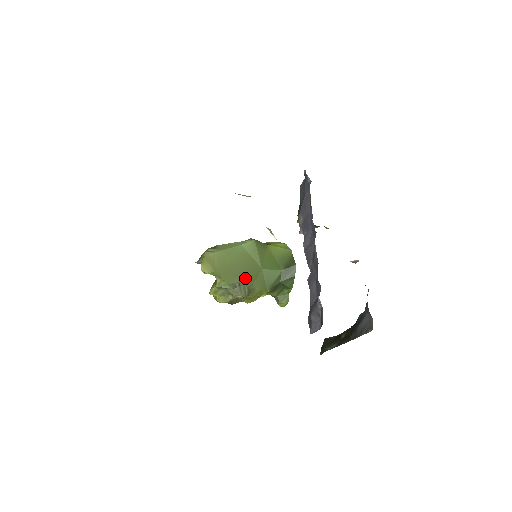
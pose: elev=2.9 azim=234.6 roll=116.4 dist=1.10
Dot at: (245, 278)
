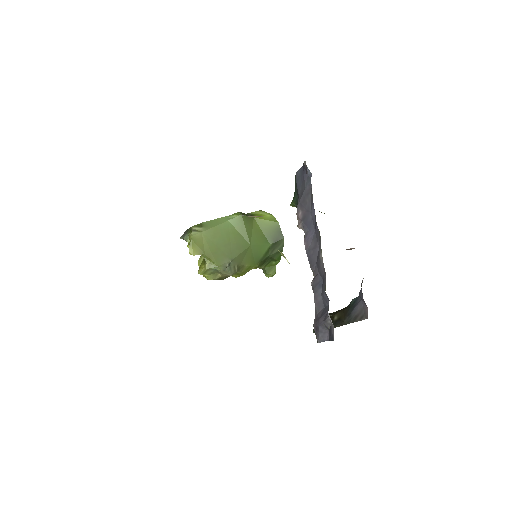
Dot at: (234, 257)
